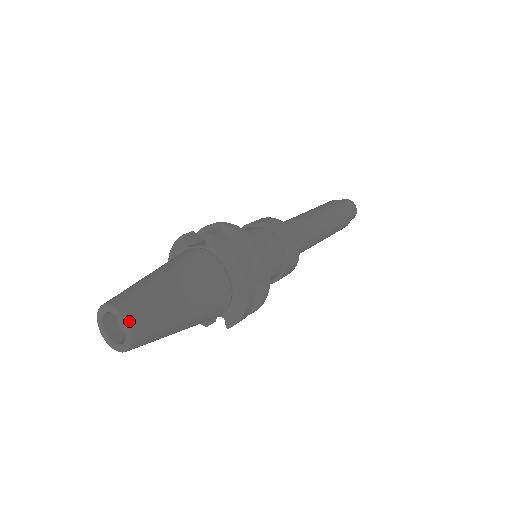
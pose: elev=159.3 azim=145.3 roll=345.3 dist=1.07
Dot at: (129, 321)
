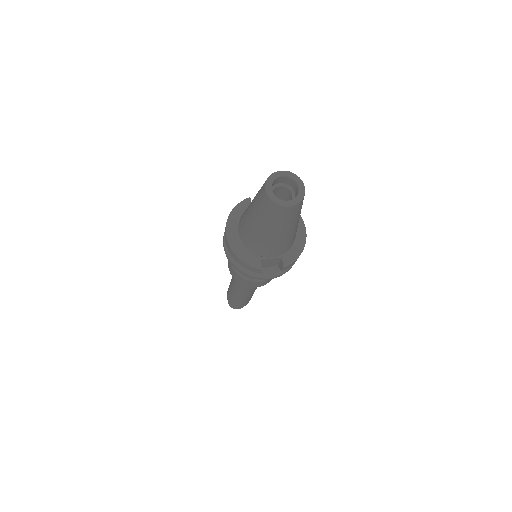
Dot at: (302, 182)
